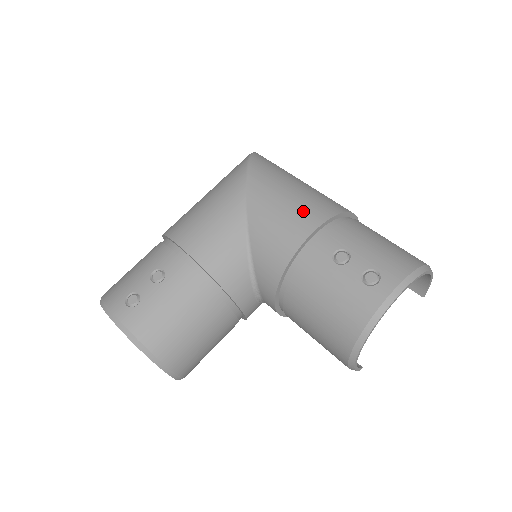
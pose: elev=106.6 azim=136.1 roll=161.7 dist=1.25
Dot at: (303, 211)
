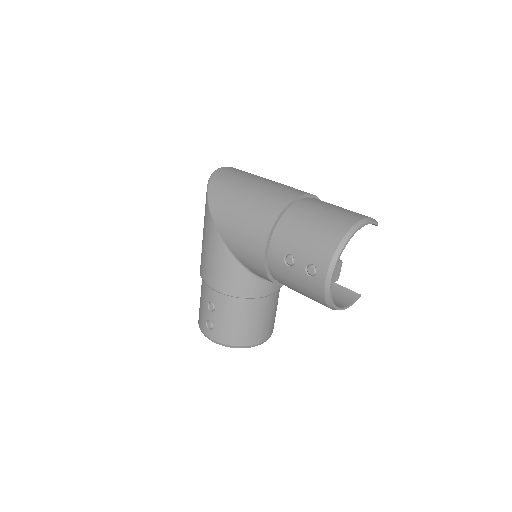
Dot at: (253, 233)
